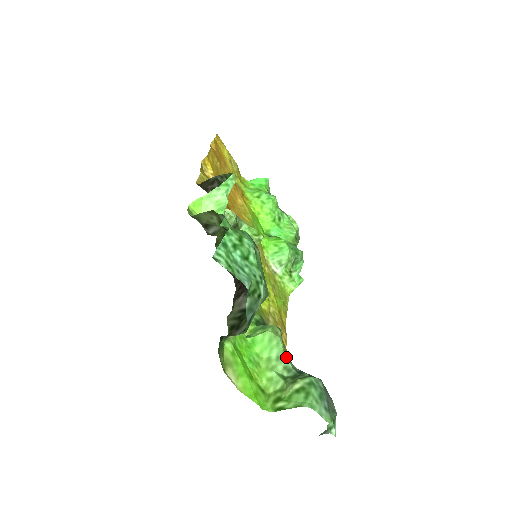
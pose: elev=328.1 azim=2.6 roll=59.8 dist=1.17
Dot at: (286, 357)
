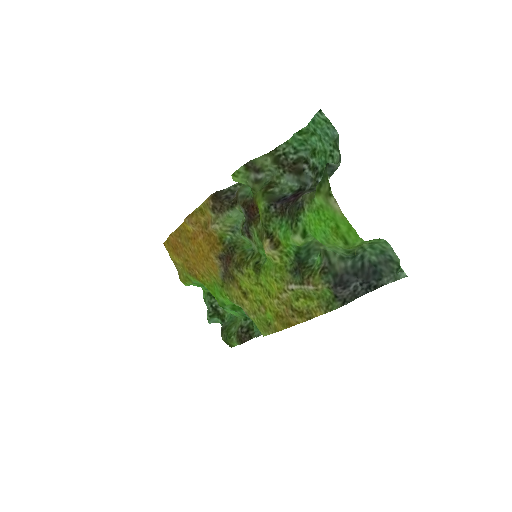
Dot at: (337, 253)
